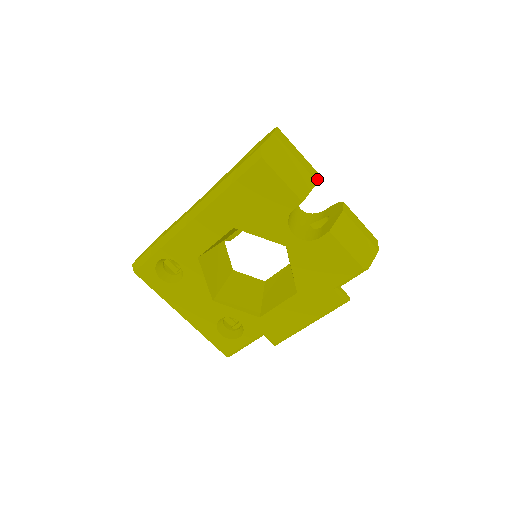
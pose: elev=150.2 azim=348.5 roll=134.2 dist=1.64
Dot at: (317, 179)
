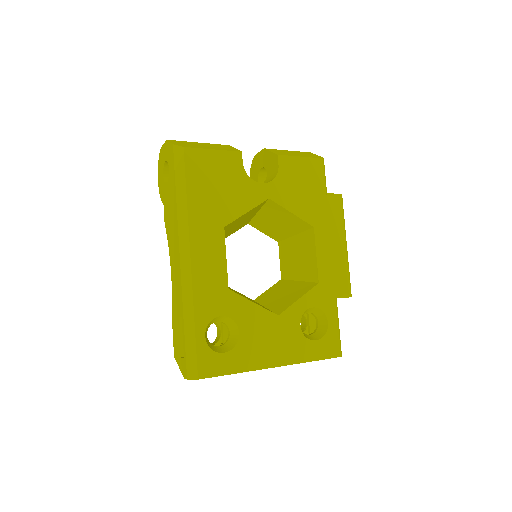
Dot at: occluded
